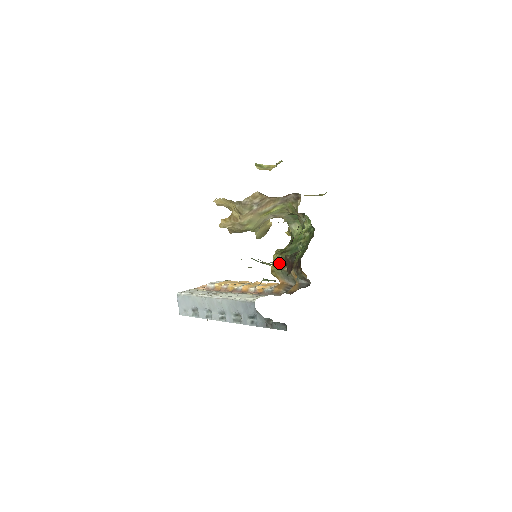
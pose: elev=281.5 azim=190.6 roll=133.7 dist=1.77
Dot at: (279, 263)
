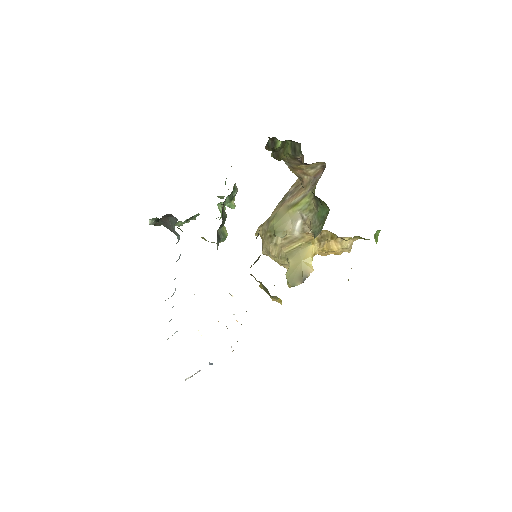
Dot at: occluded
